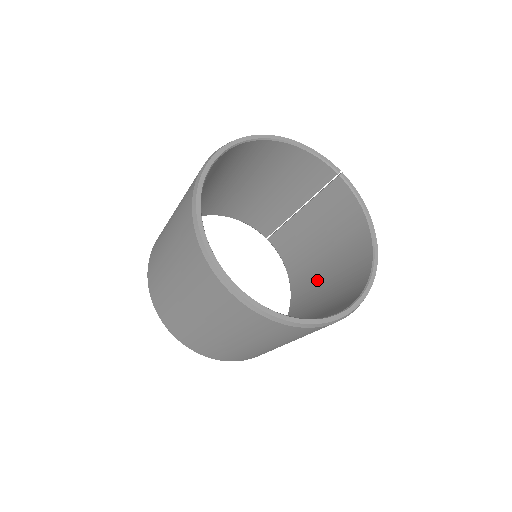
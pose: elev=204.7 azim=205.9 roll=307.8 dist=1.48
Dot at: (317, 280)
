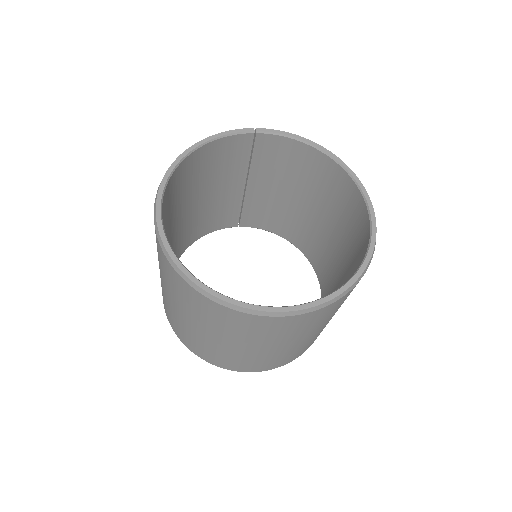
Dot at: (311, 223)
